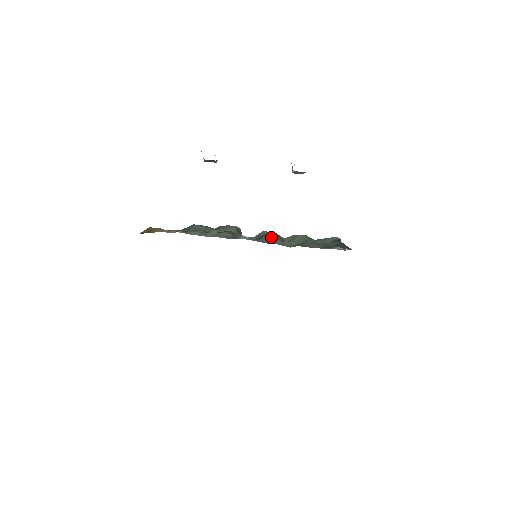
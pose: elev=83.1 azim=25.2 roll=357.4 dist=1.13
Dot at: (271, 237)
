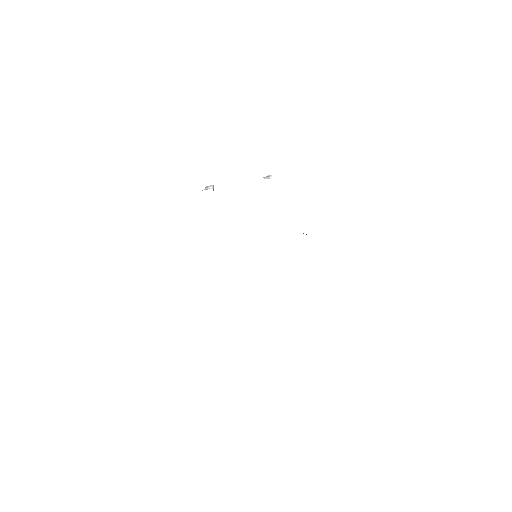
Dot at: occluded
